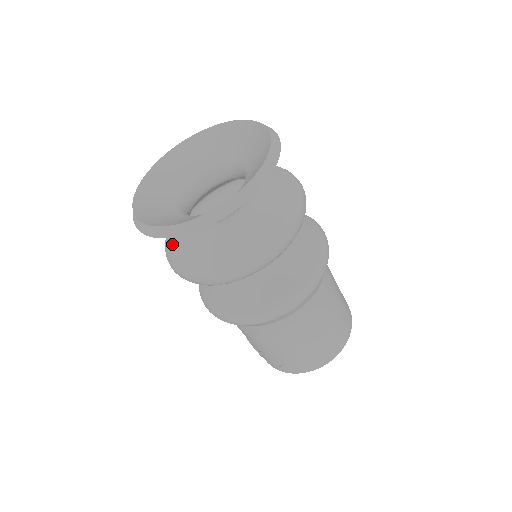
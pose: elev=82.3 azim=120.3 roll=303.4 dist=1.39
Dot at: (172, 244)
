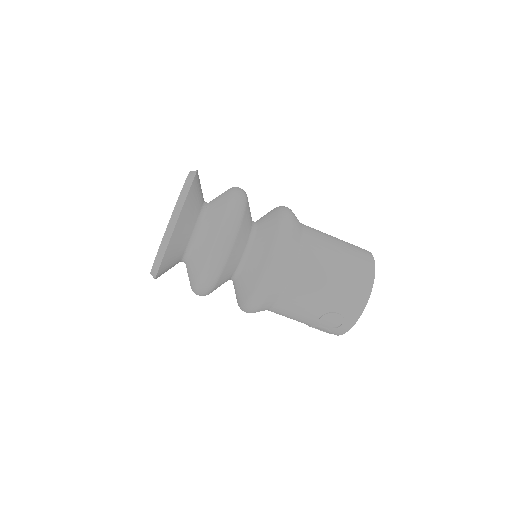
Dot at: occluded
